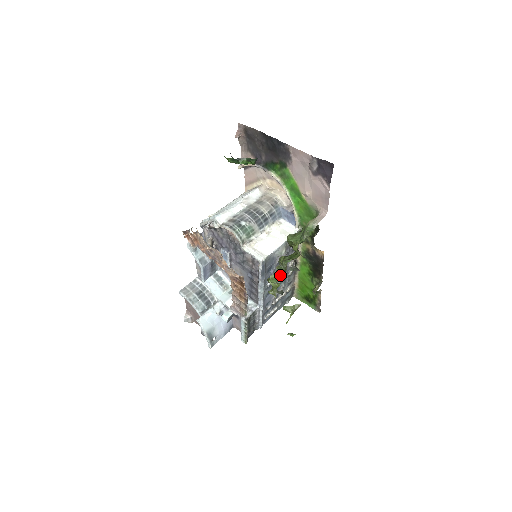
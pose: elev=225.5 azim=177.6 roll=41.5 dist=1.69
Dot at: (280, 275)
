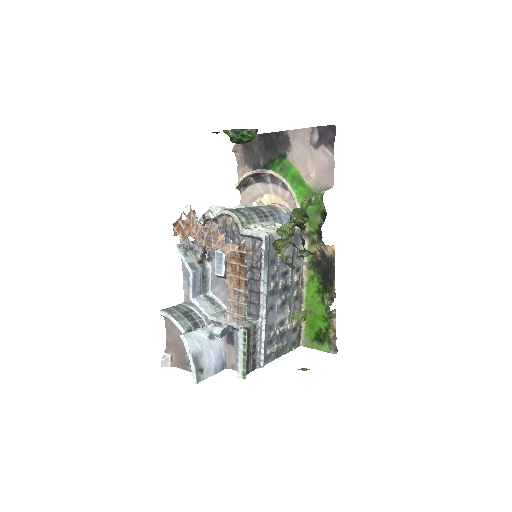
Dot at: (289, 227)
